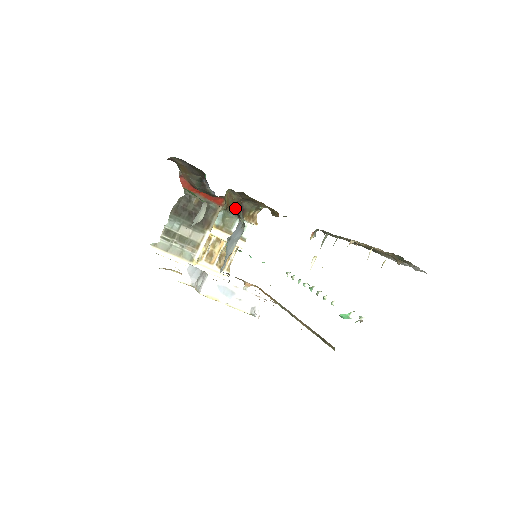
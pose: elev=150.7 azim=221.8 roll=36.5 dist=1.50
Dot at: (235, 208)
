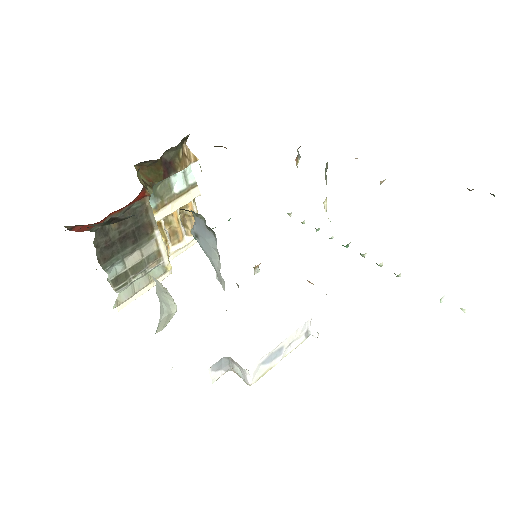
Dot at: occluded
